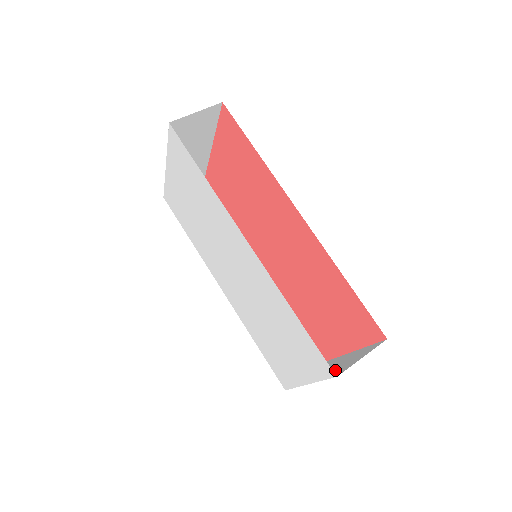
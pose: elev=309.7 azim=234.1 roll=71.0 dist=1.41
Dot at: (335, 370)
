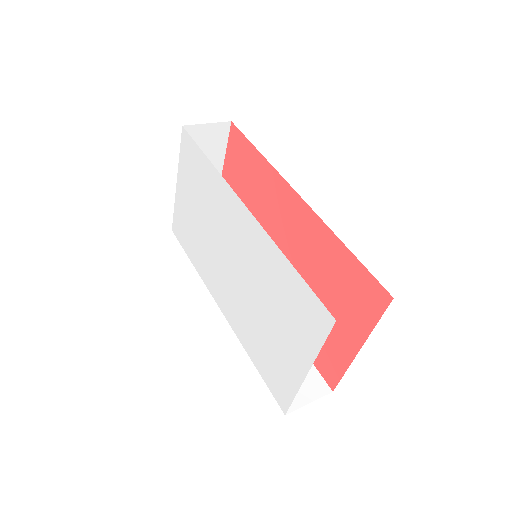
Dot at: occluded
